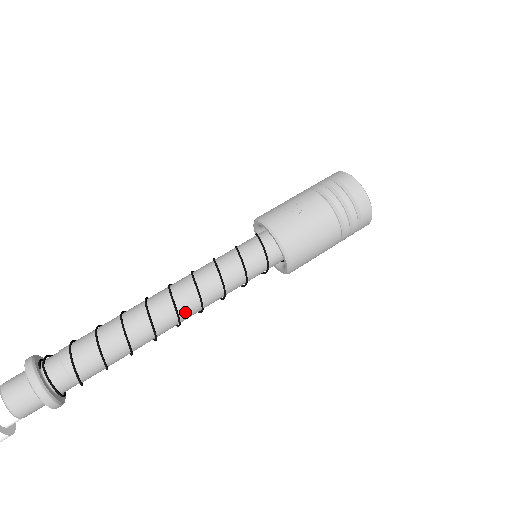
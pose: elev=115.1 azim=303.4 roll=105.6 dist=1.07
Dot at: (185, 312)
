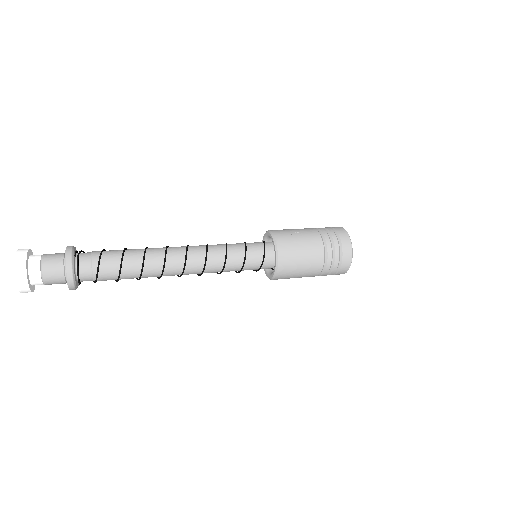
Dot at: (190, 268)
